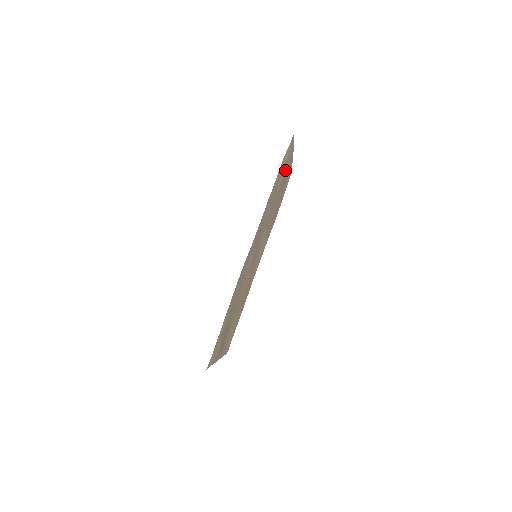
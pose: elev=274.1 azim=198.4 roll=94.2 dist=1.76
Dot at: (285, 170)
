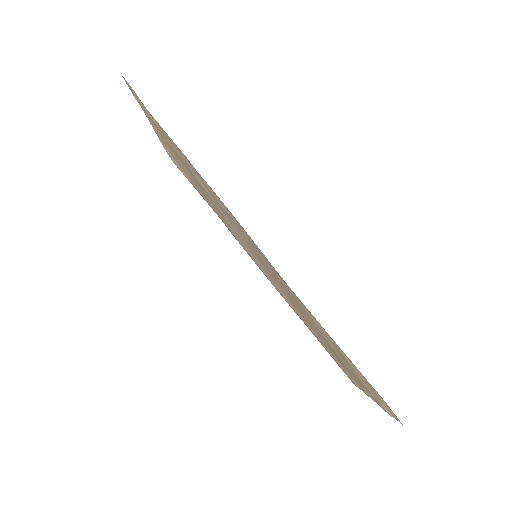
Dot at: occluded
